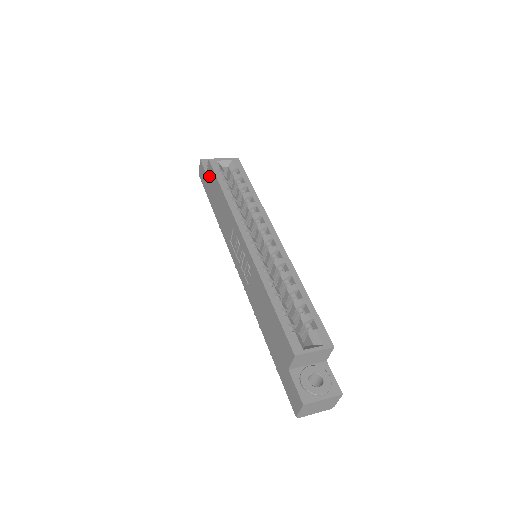
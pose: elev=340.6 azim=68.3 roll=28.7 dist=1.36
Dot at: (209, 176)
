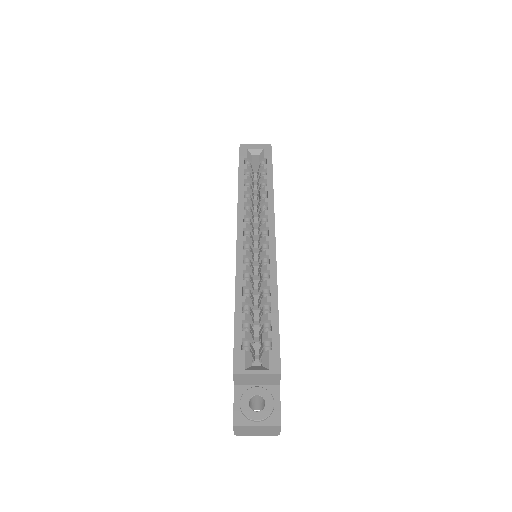
Dot at: occluded
